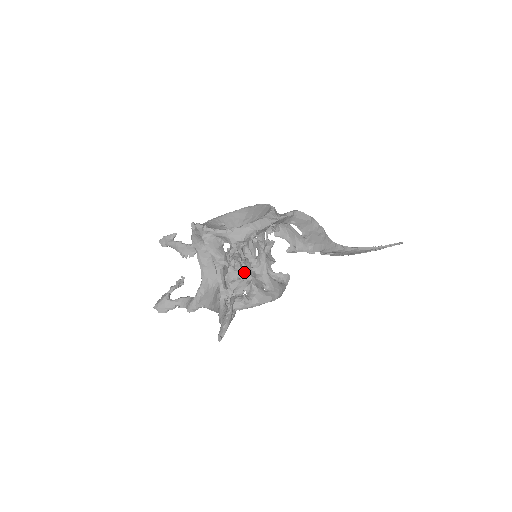
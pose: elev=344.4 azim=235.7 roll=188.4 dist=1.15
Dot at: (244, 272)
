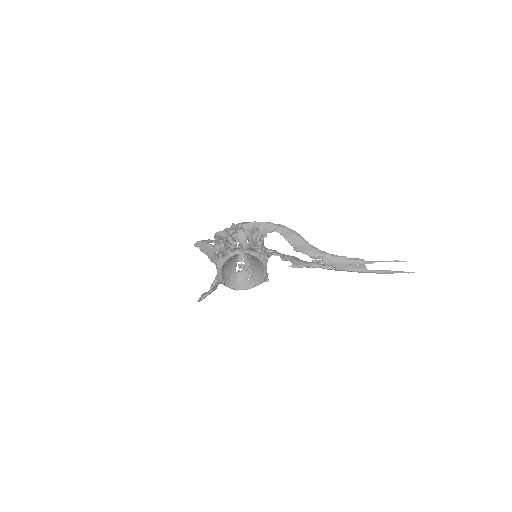
Dot at: (250, 269)
